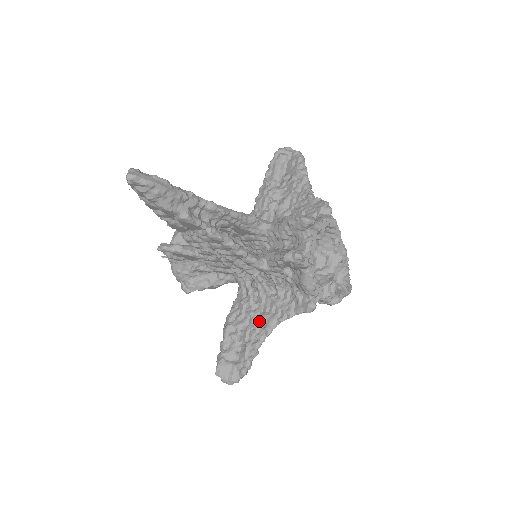
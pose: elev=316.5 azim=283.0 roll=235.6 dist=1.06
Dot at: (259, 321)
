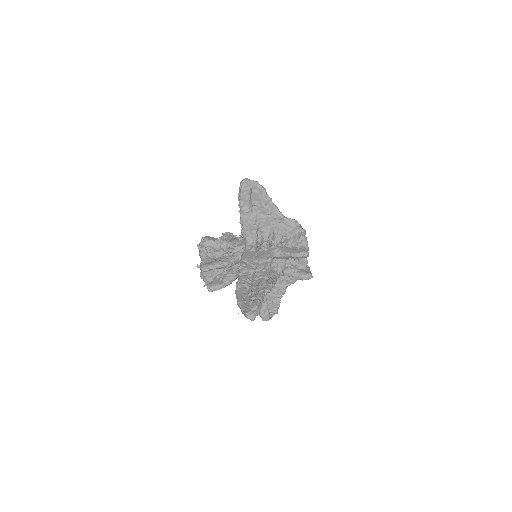
Dot at: (276, 290)
